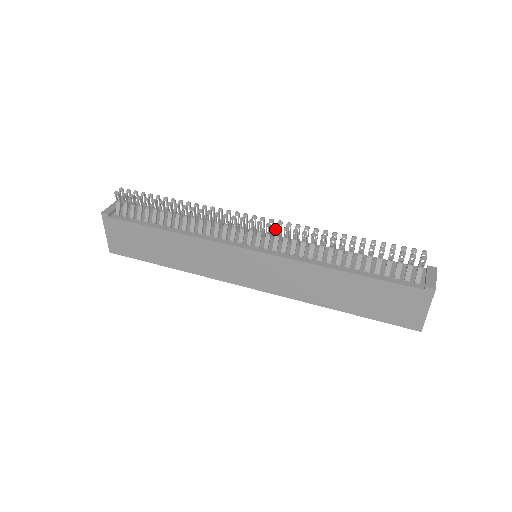
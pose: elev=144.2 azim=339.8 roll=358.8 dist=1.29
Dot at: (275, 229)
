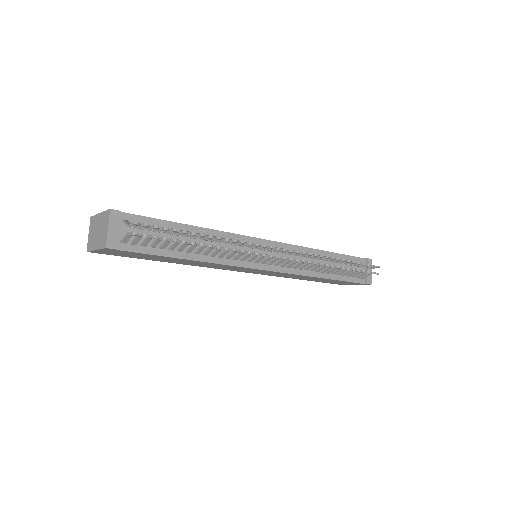
Dot at: occluded
